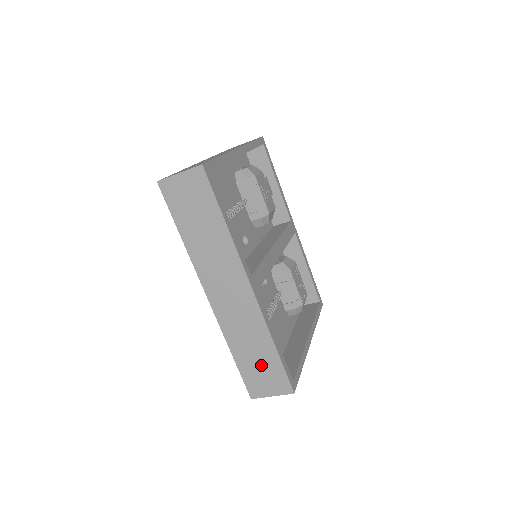
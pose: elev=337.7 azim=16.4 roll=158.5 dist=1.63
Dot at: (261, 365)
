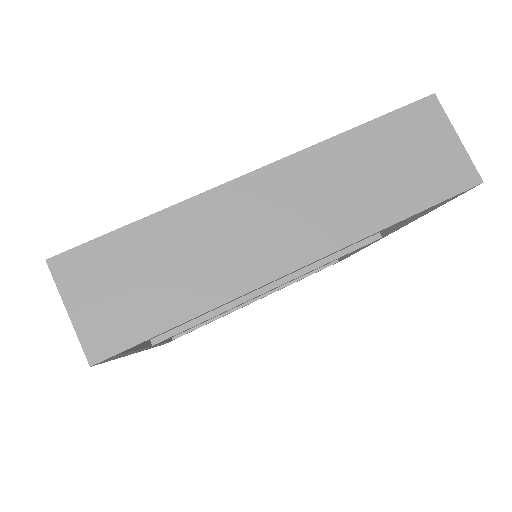
Dot at: occluded
